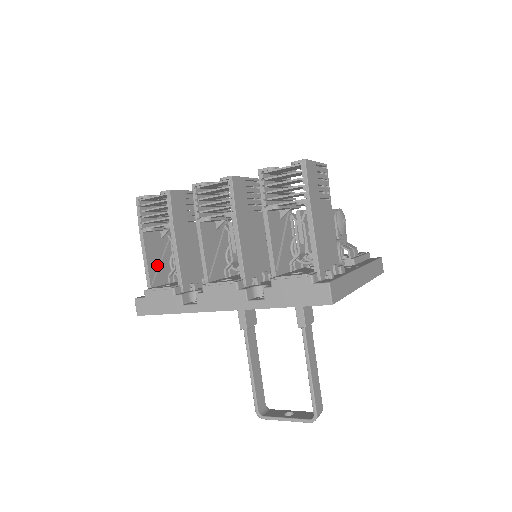
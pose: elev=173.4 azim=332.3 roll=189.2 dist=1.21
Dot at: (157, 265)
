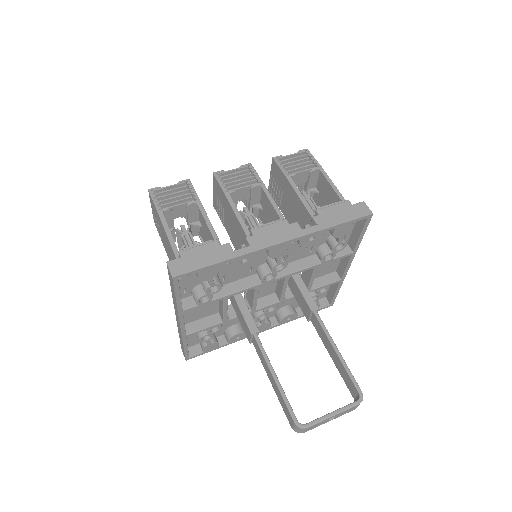
Dot at: occluded
